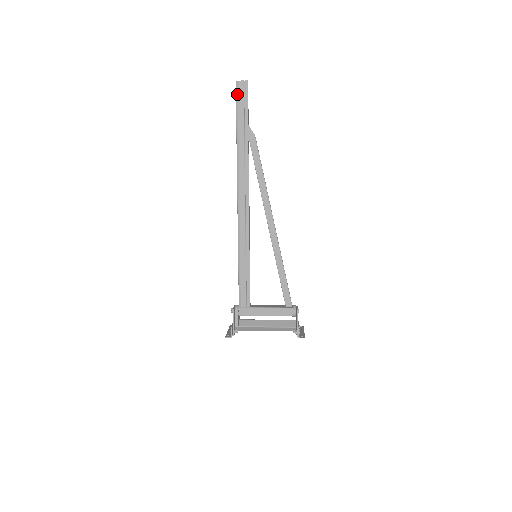
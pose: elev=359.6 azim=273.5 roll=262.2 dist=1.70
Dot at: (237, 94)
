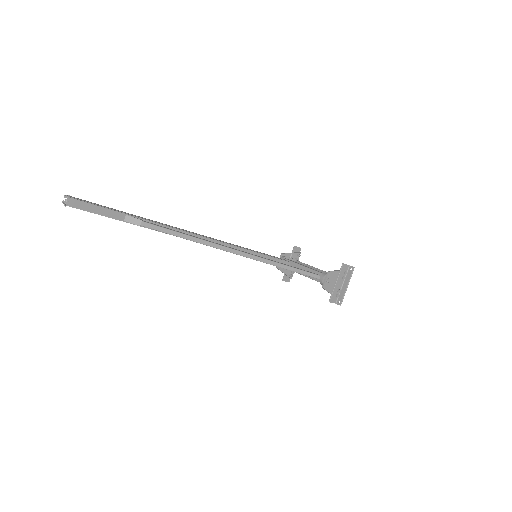
Dot at: occluded
